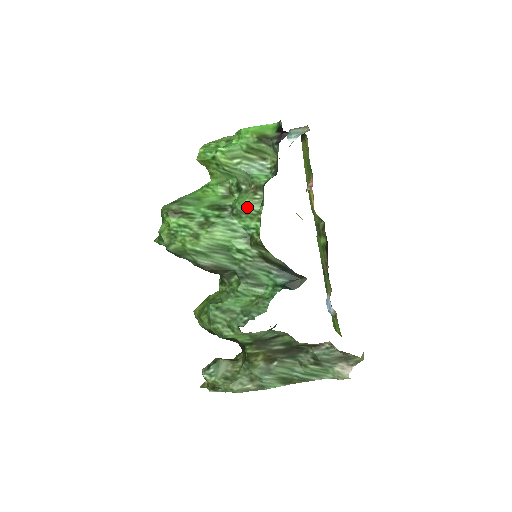
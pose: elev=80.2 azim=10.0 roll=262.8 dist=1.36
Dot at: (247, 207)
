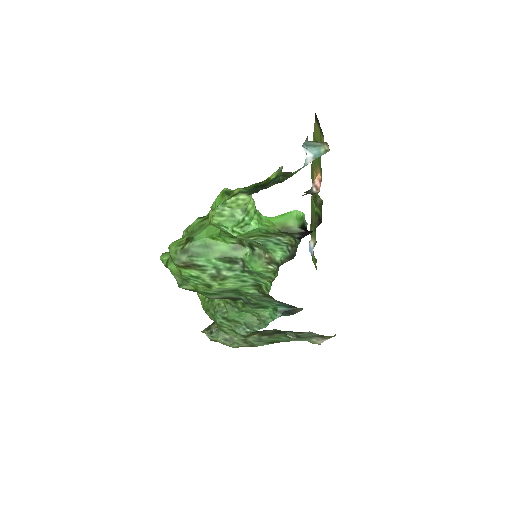
Dot at: (260, 273)
